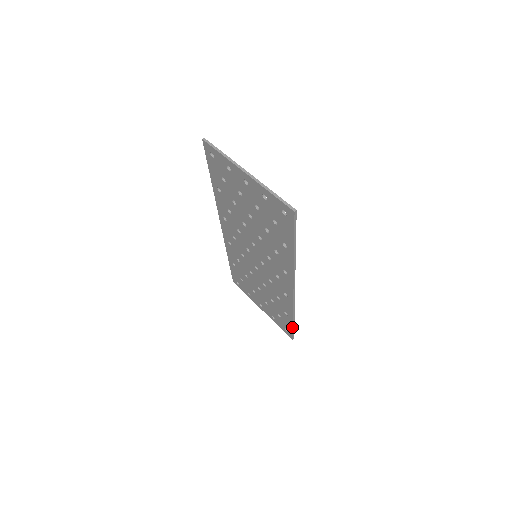
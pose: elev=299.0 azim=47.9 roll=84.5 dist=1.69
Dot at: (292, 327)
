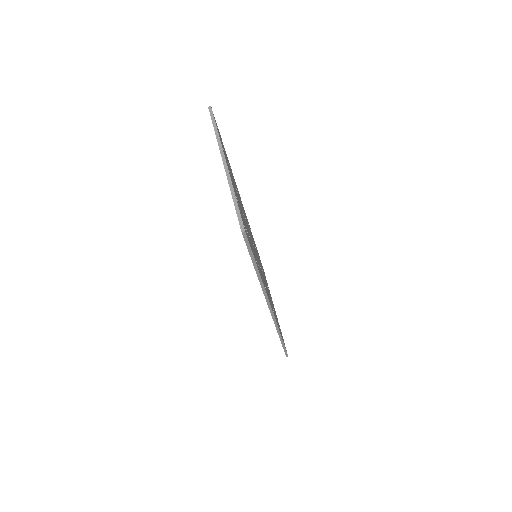
Dot at: (282, 345)
